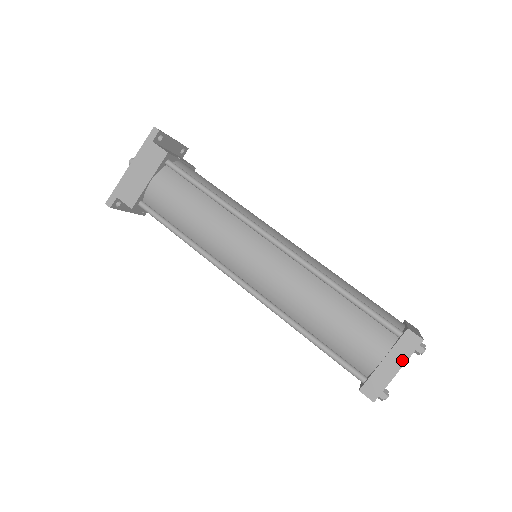
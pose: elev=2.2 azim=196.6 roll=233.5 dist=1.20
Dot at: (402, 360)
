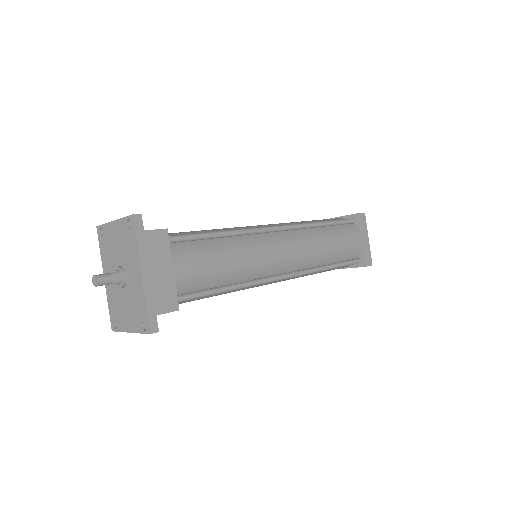
Dot at: (366, 232)
